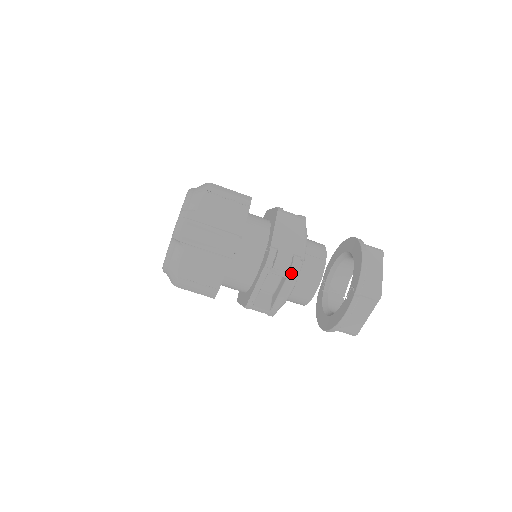
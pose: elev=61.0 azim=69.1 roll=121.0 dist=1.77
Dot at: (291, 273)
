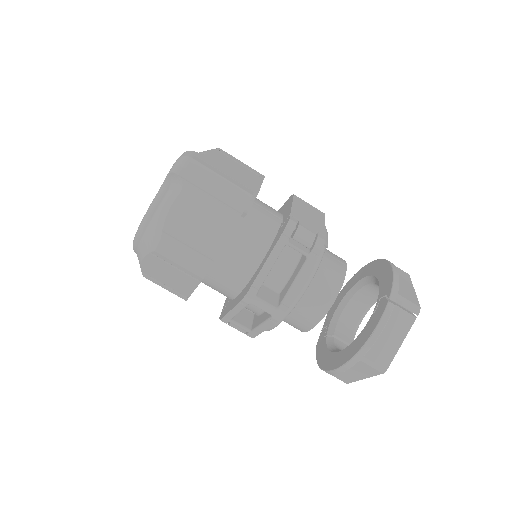
Dot at: (315, 249)
